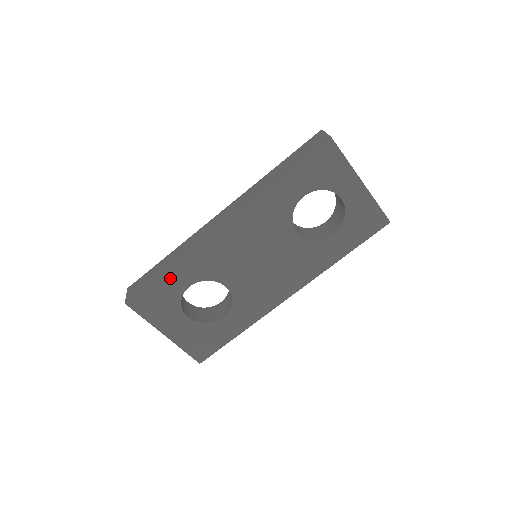
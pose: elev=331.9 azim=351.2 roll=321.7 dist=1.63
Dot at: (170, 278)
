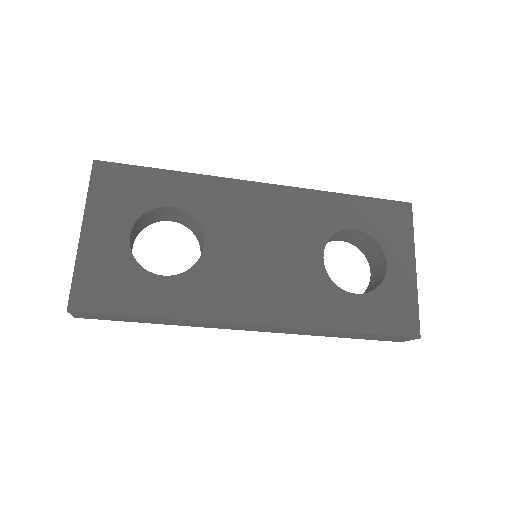
Dot at: (164, 181)
